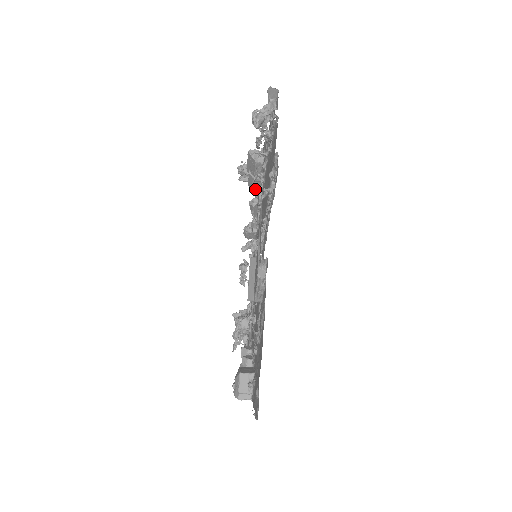
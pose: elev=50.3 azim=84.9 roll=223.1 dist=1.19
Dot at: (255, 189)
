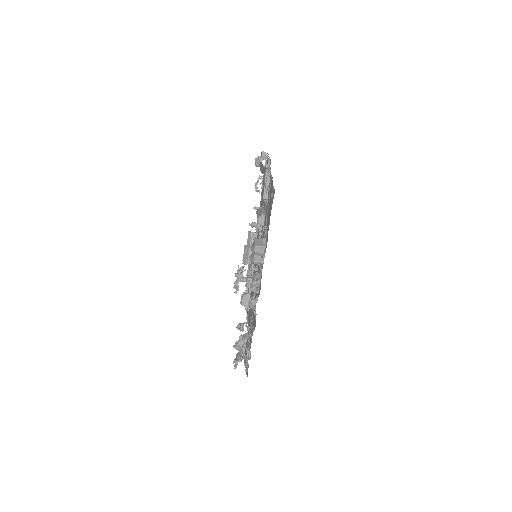
Dot at: occluded
